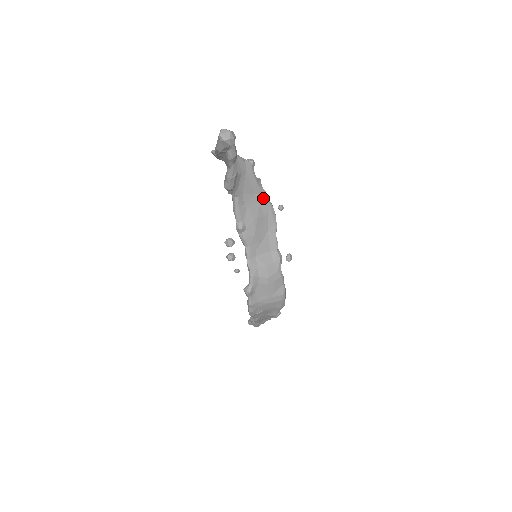
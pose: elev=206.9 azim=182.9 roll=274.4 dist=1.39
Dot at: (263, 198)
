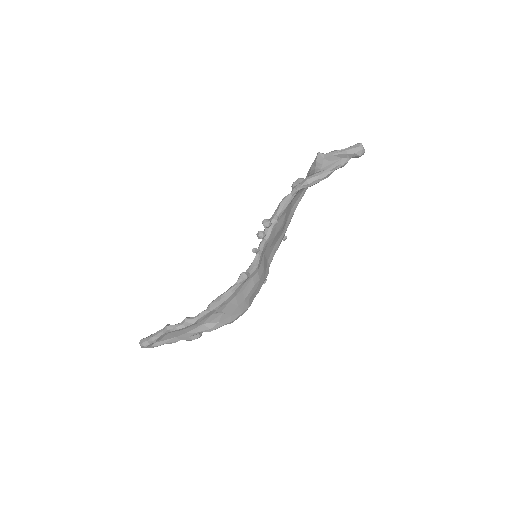
Dot at: (290, 218)
